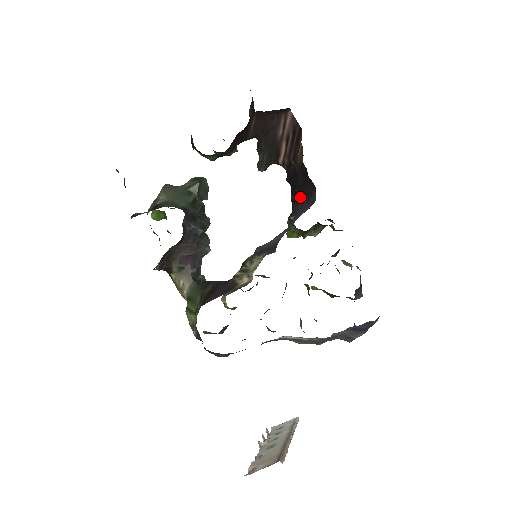
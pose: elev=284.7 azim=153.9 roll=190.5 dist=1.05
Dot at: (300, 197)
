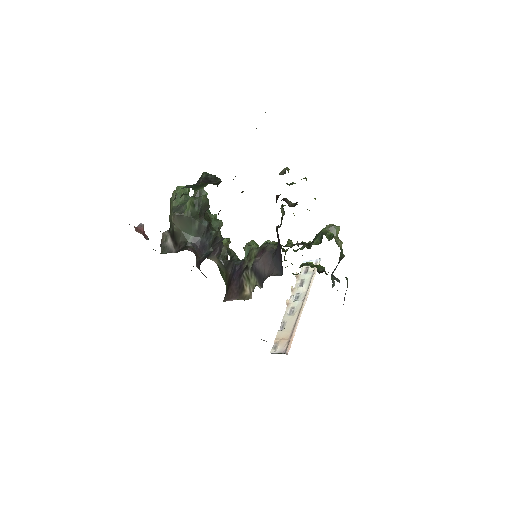
Dot at: (278, 236)
